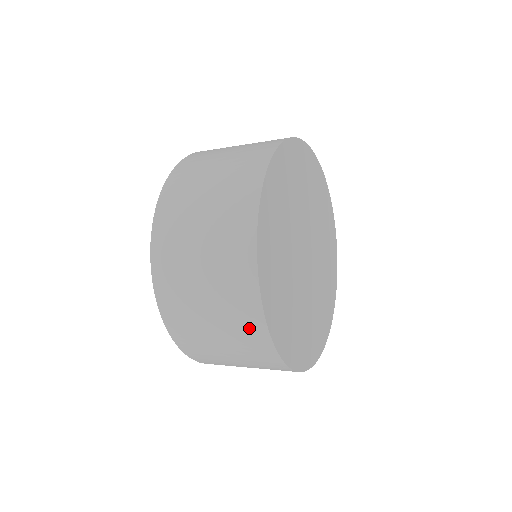
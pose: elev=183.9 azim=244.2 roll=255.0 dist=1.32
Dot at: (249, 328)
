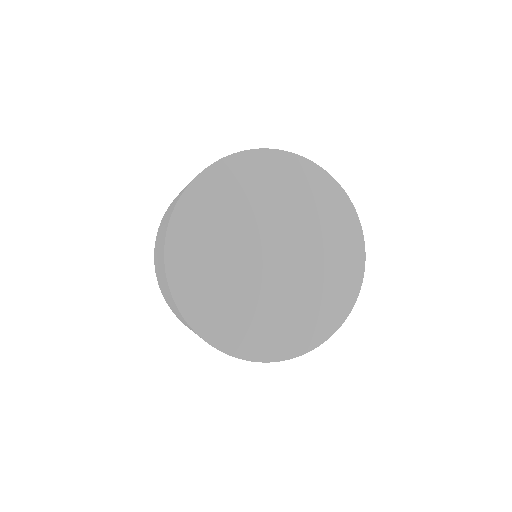
Dot at: (163, 267)
